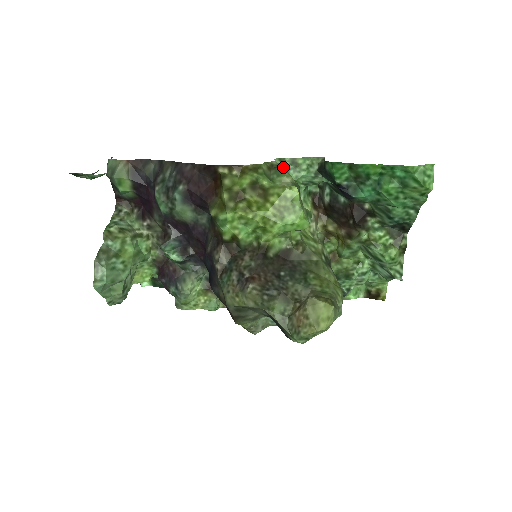
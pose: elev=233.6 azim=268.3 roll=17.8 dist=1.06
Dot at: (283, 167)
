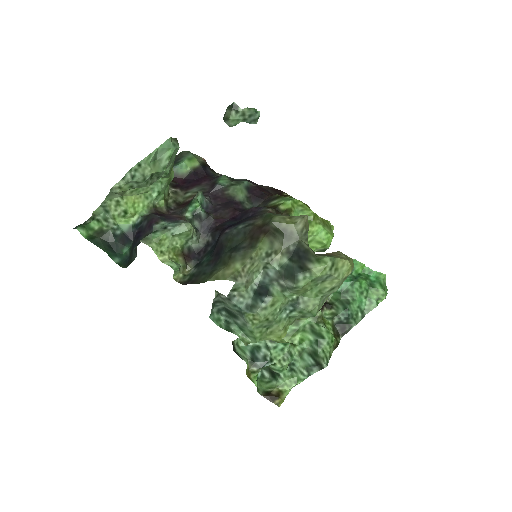
Dot at: occluded
